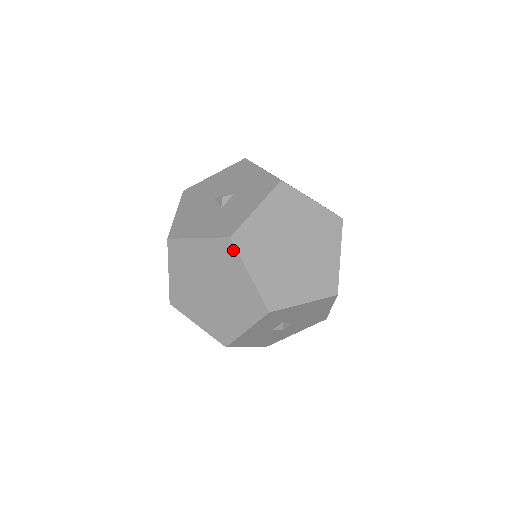
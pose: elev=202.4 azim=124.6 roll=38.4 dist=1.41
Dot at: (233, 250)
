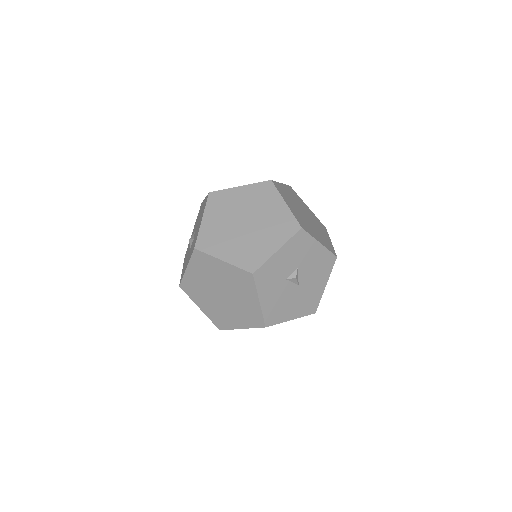
Dot at: (186, 292)
